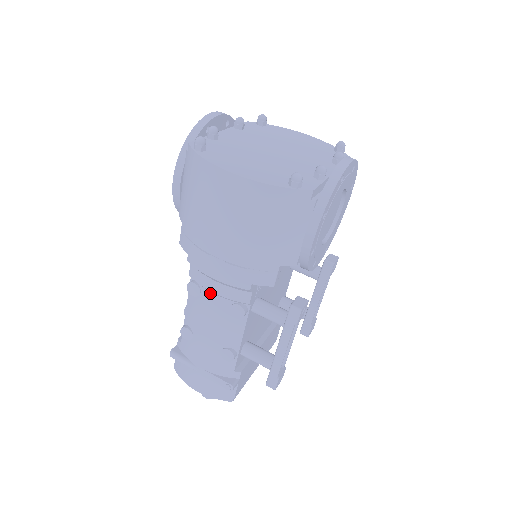
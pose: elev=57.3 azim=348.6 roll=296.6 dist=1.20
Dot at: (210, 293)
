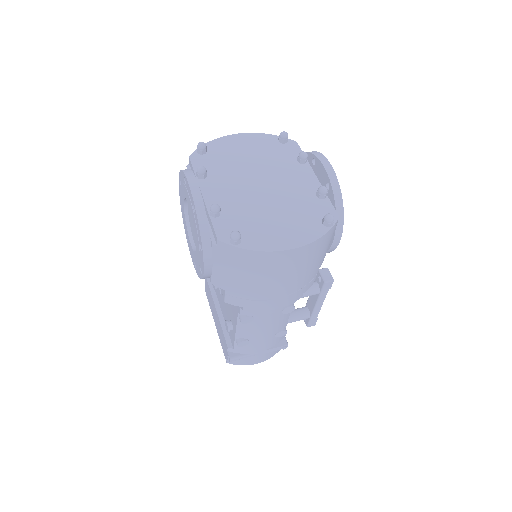
Dot at: (264, 314)
